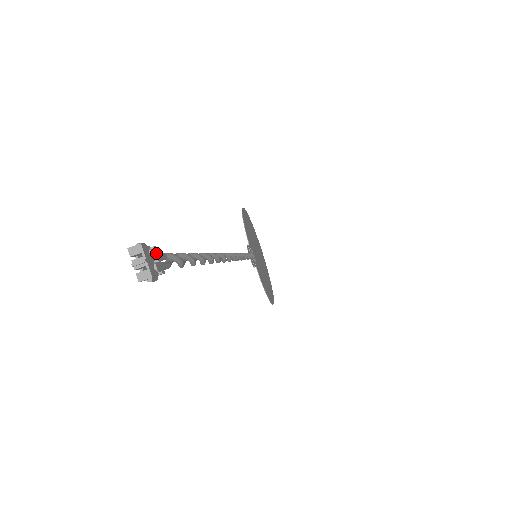
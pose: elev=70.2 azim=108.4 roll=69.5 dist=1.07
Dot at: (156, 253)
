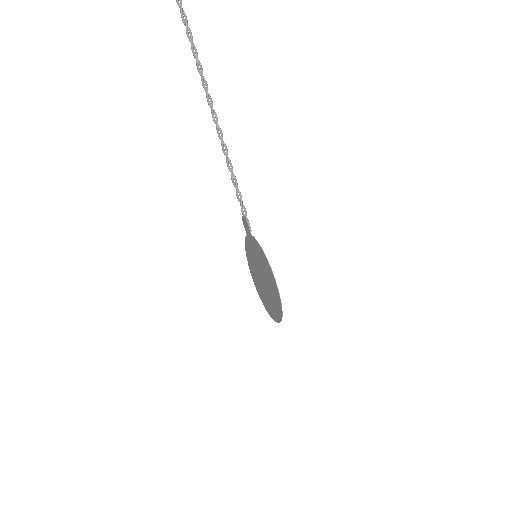
Dot at: out of frame
